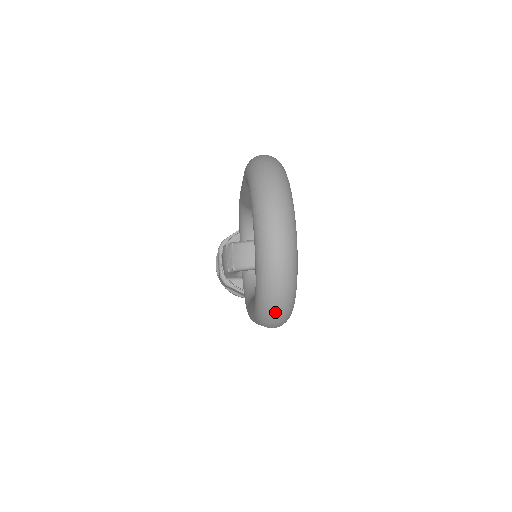
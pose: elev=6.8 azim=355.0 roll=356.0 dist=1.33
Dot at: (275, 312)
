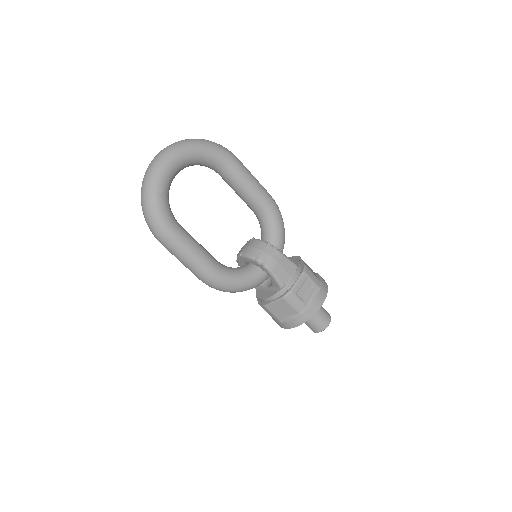
Dot at: (143, 211)
